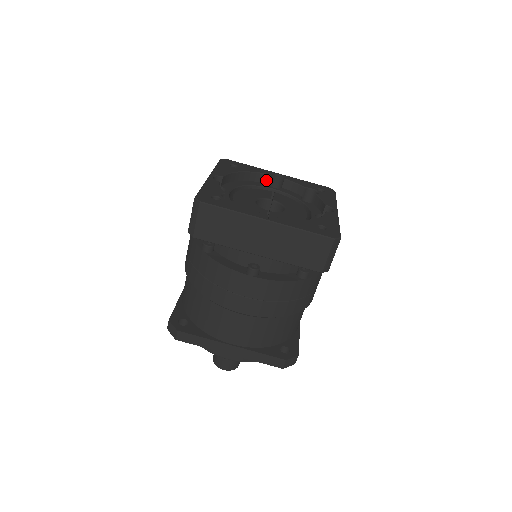
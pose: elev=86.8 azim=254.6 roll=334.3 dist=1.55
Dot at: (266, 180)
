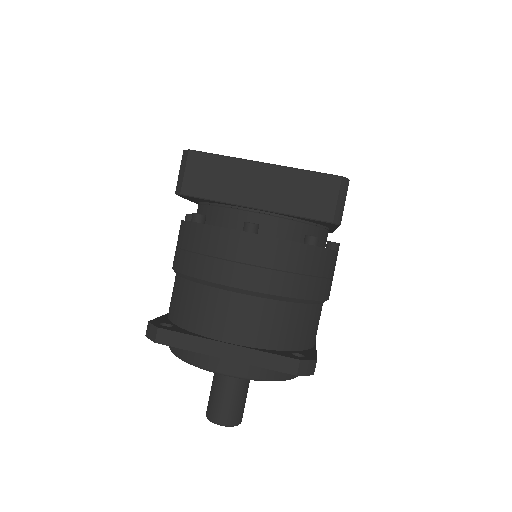
Dot at: occluded
